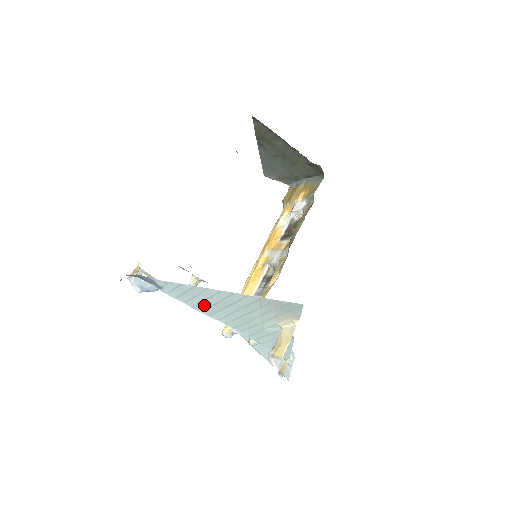
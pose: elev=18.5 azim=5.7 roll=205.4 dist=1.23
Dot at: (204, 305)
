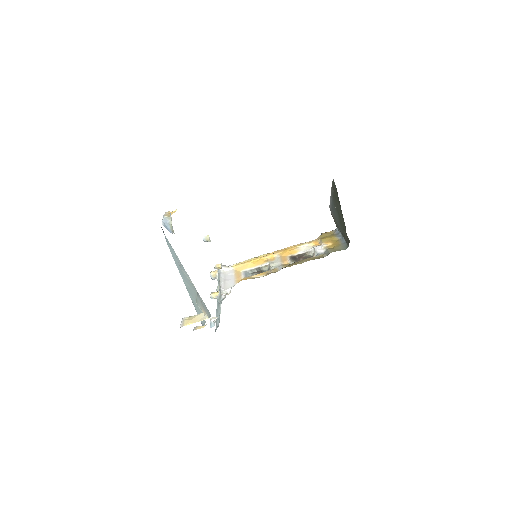
Dot at: (178, 266)
